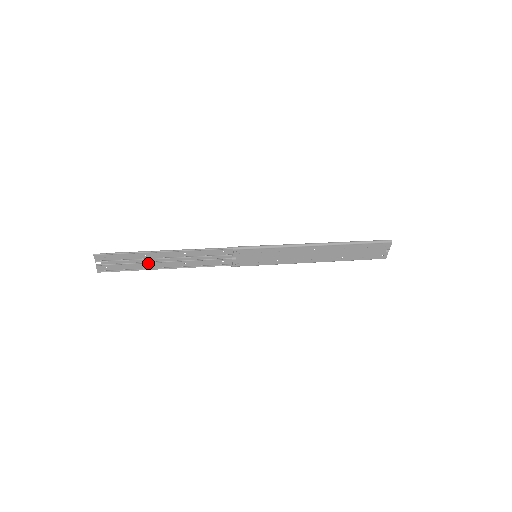
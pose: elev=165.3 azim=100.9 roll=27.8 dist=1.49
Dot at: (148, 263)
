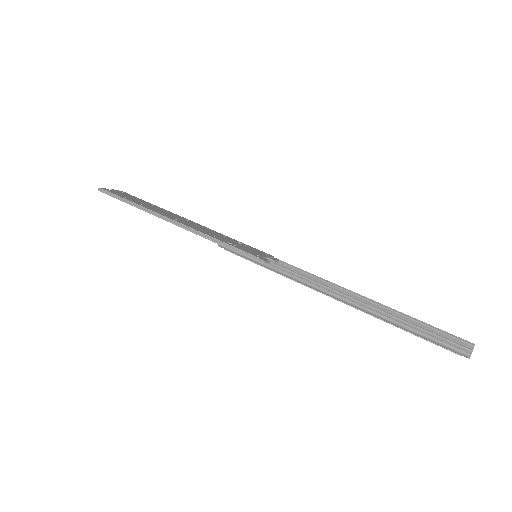
Dot at: occluded
